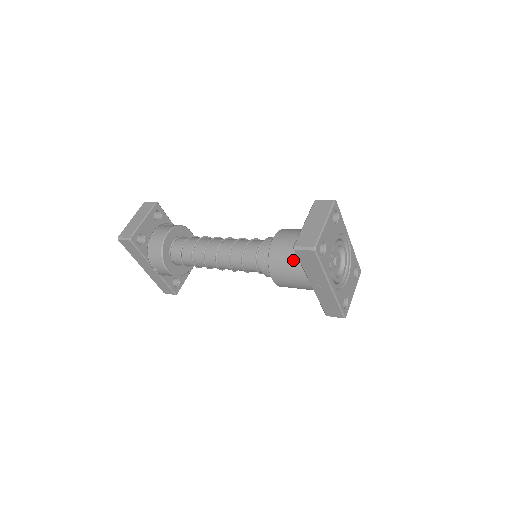
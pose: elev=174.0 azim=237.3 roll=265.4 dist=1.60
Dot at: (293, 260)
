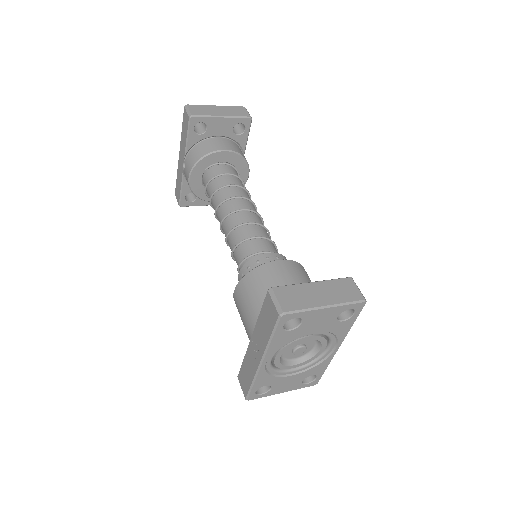
Dot at: occluded
